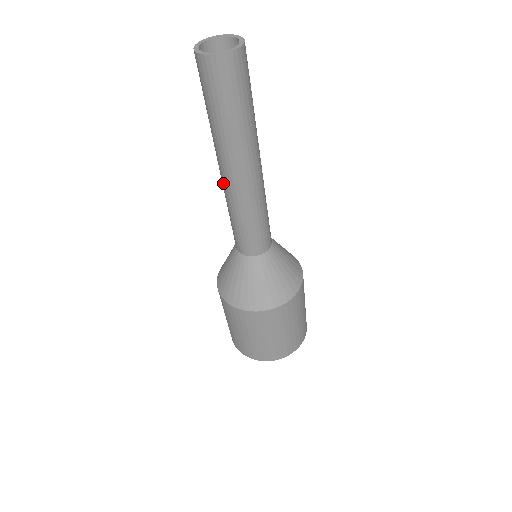
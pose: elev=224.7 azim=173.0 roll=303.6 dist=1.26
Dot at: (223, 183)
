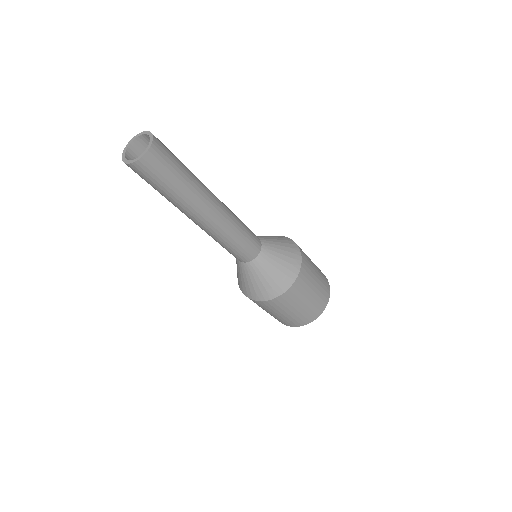
Dot at: (201, 228)
